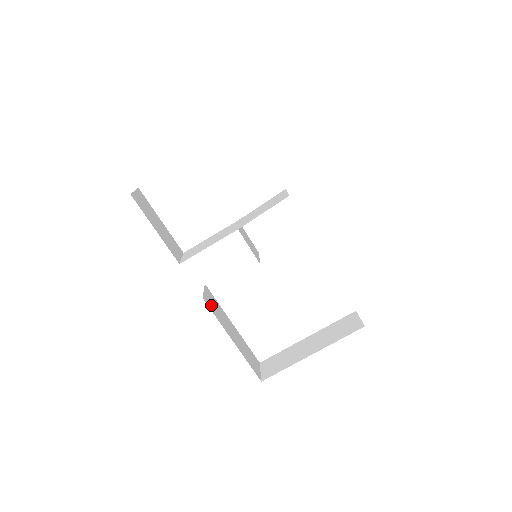
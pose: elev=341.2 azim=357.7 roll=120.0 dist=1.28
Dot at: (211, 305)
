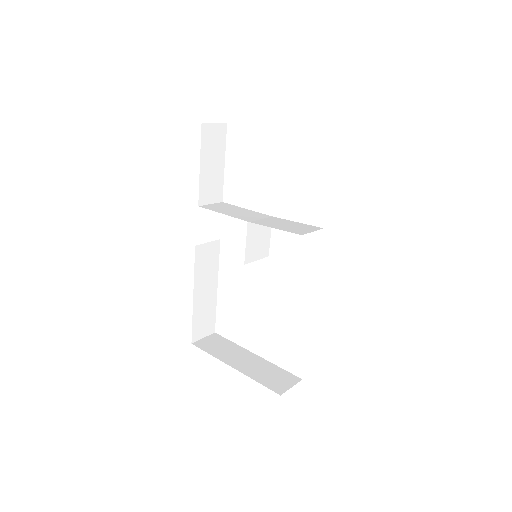
Dot at: (202, 257)
